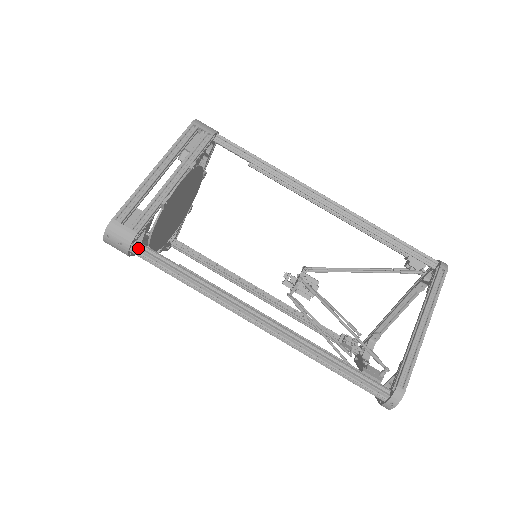
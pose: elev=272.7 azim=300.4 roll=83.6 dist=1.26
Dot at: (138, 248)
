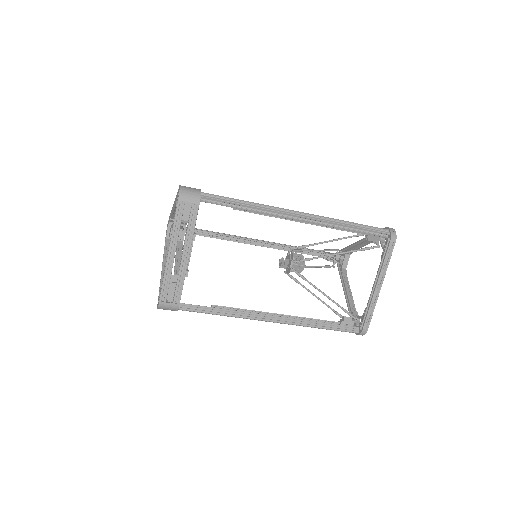
Dot at: (183, 310)
